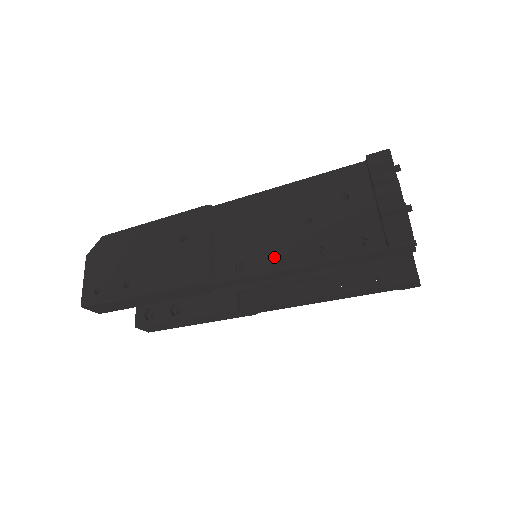
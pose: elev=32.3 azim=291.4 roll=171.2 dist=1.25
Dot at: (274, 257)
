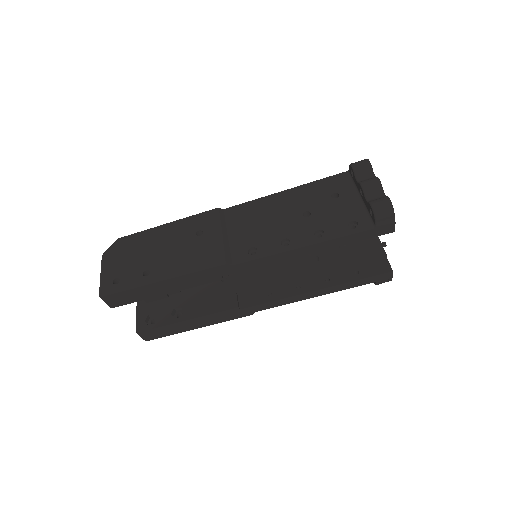
Dot at: (282, 242)
